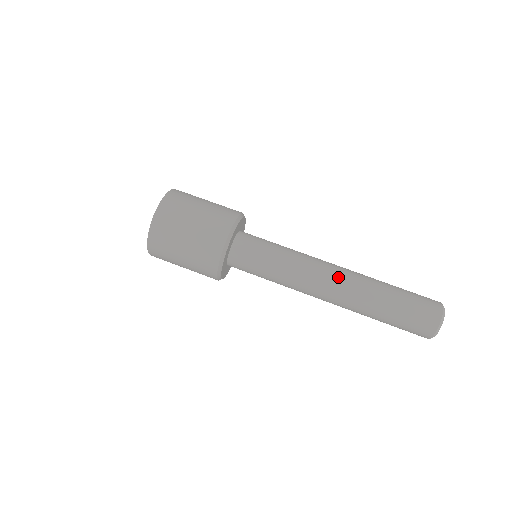
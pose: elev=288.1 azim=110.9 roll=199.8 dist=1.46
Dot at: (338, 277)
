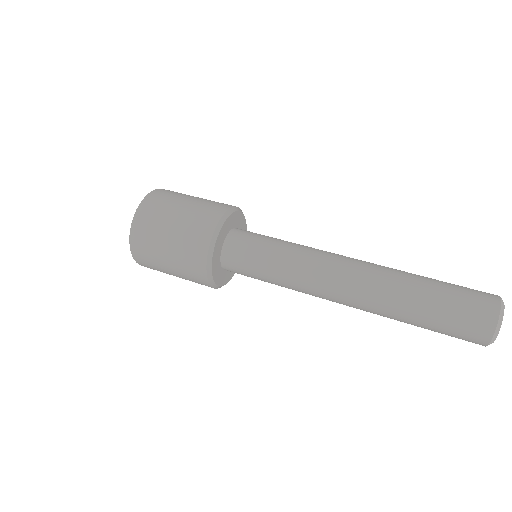
Dot at: (354, 267)
